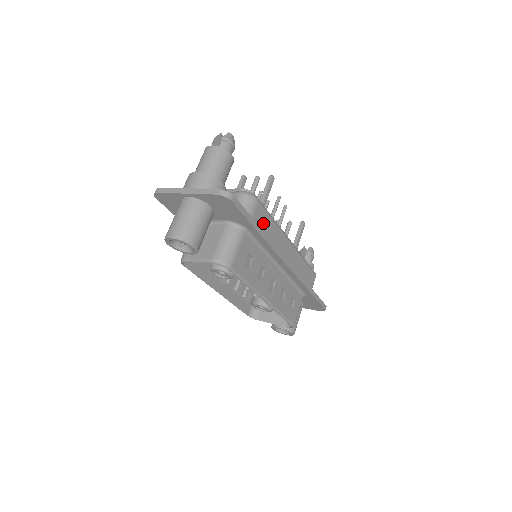
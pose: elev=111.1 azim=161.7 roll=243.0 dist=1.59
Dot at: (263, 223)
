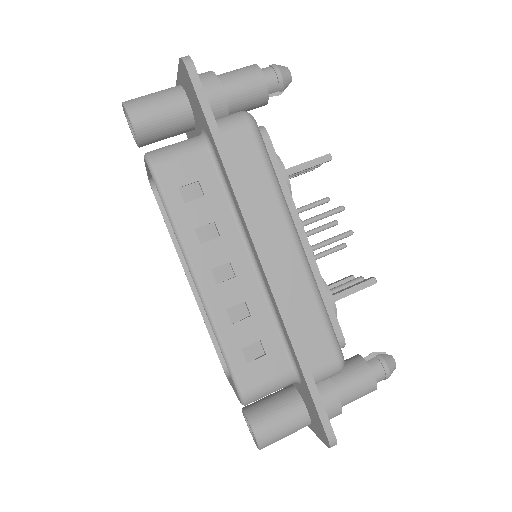
Dot at: (246, 160)
